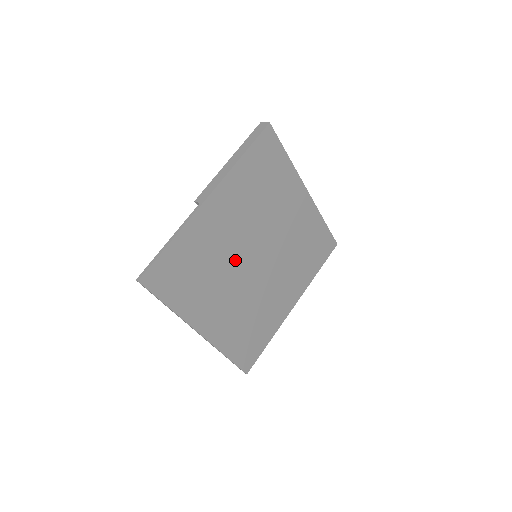
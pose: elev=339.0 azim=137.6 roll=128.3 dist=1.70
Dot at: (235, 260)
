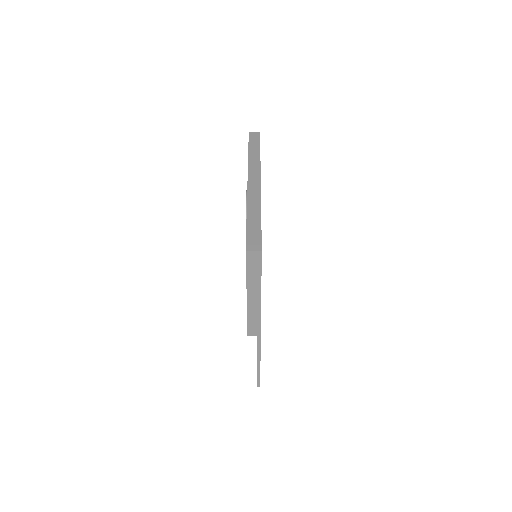
Dot at: occluded
